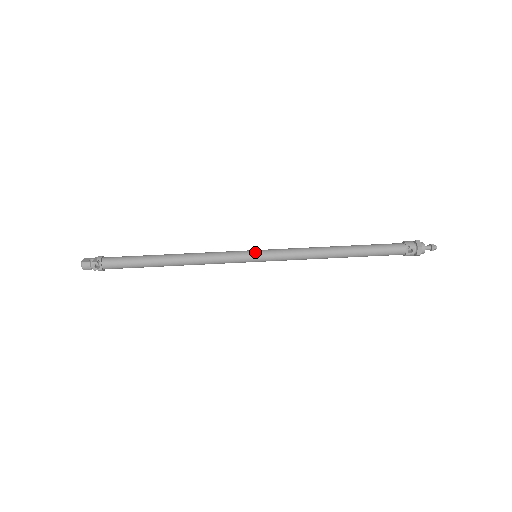
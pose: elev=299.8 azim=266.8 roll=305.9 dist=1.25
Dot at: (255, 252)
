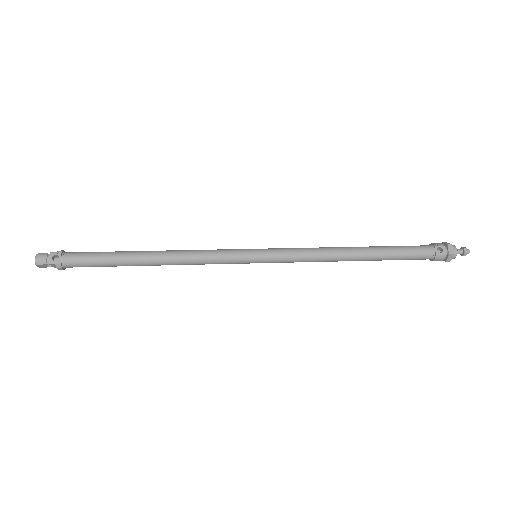
Dot at: occluded
